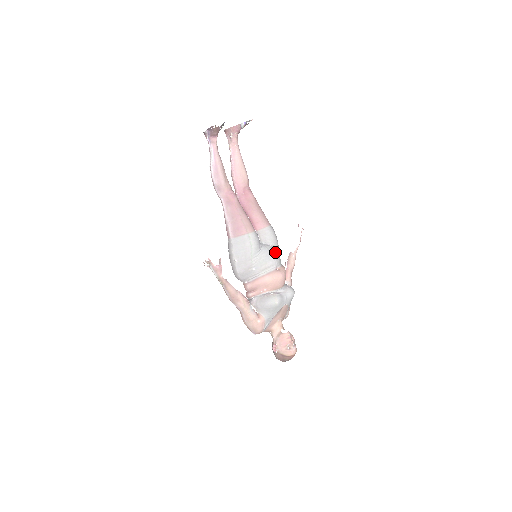
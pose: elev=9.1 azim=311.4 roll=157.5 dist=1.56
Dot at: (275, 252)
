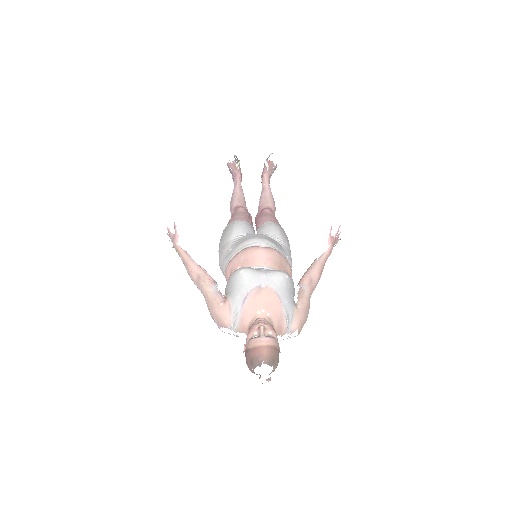
Dot at: (268, 238)
